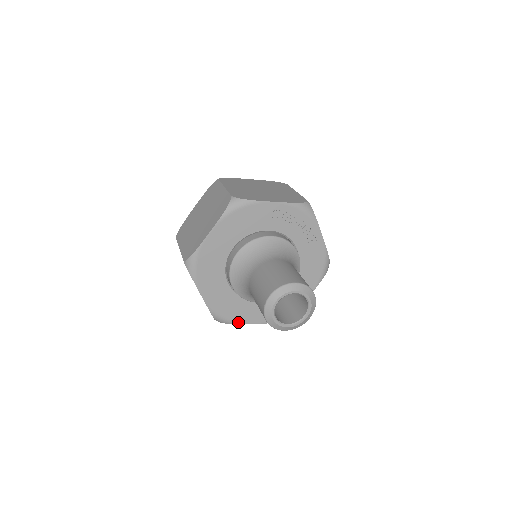
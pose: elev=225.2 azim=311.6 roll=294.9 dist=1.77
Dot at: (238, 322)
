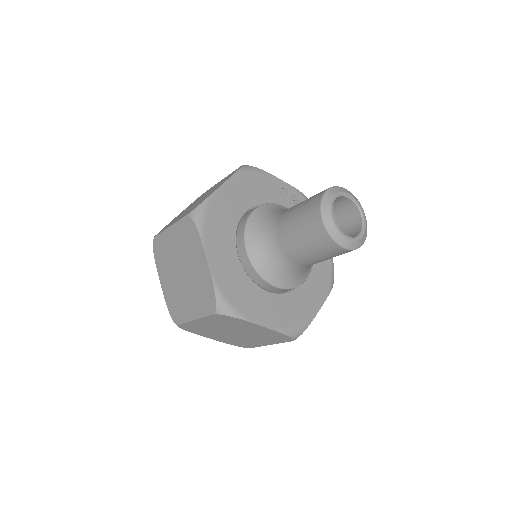
Dot at: (246, 317)
